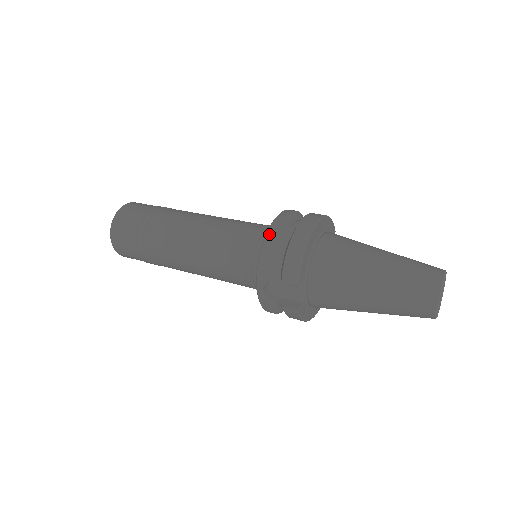
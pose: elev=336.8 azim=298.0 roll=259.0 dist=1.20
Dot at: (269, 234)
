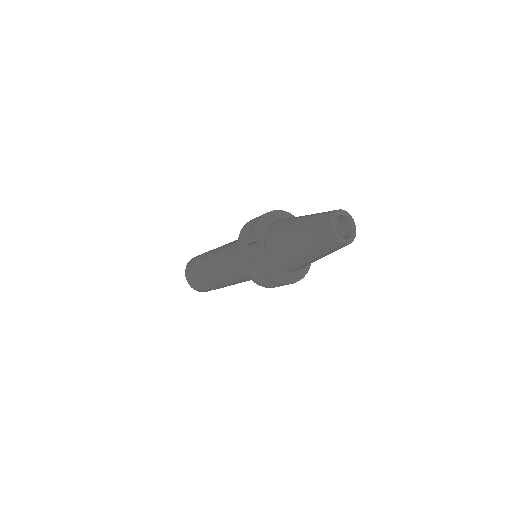
Dot at: (247, 223)
